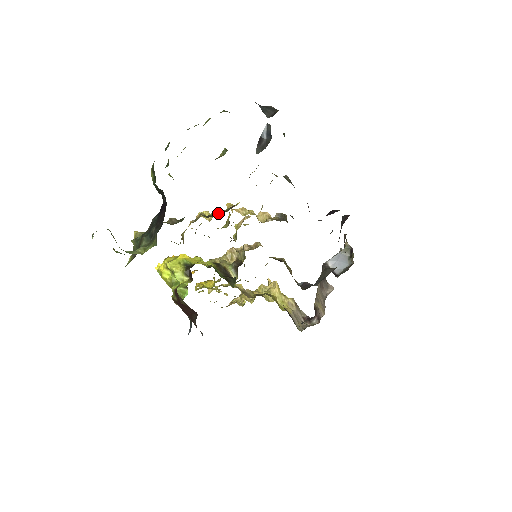
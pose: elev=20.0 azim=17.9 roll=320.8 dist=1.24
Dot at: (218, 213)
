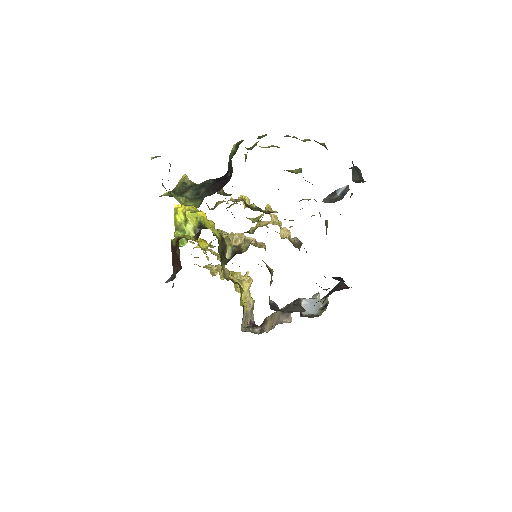
Dot at: (256, 208)
